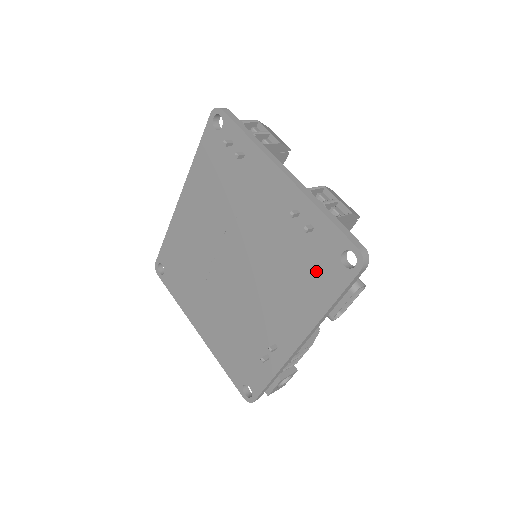
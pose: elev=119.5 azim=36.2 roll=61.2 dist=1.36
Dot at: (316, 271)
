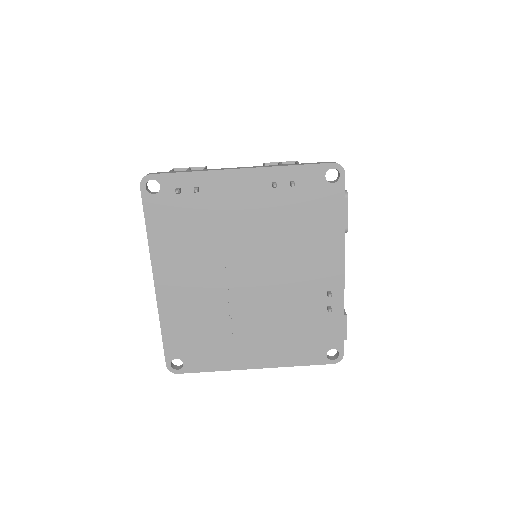
Dot at: (317, 207)
